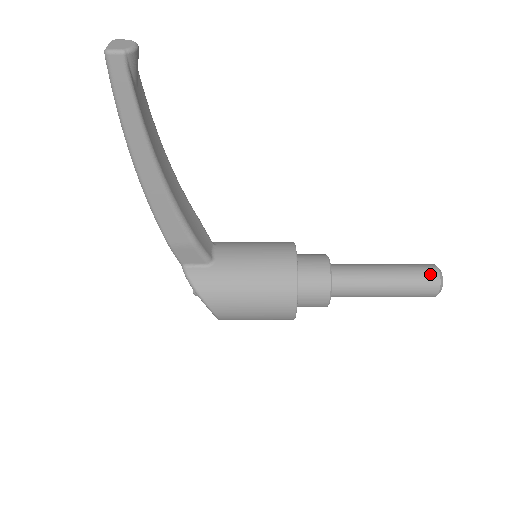
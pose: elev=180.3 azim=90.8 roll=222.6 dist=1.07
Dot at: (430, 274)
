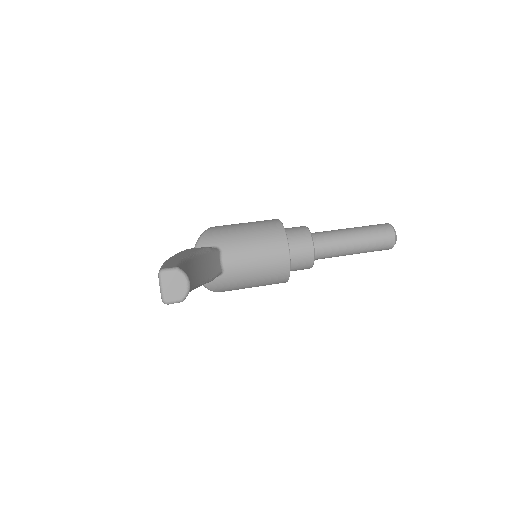
Dot at: (388, 242)
